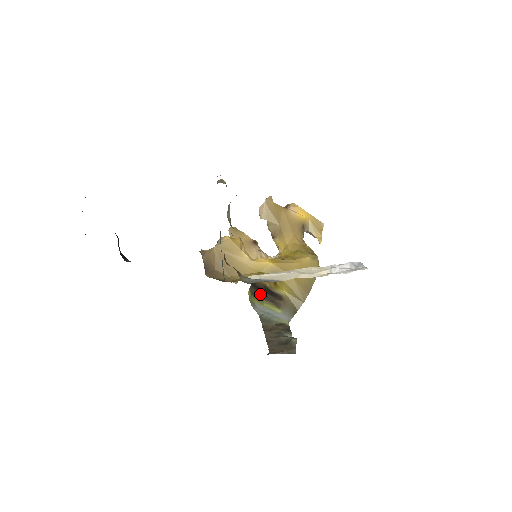
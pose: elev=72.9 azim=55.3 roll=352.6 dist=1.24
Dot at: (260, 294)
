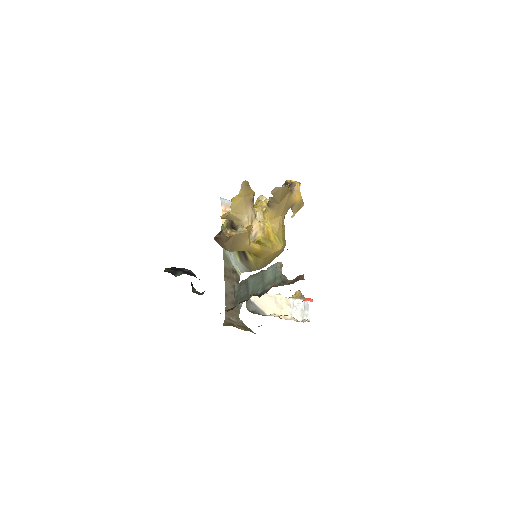
Dot at: occluded
